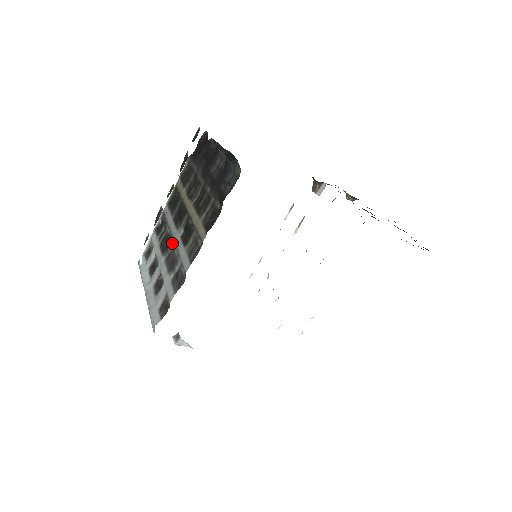
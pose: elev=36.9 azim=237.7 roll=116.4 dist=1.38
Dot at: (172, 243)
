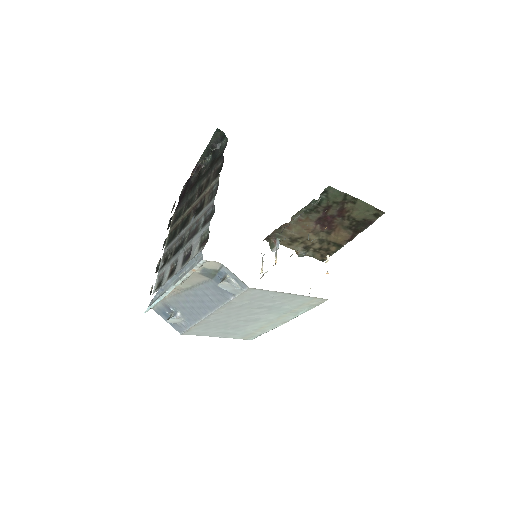
Dot at: (186, 236)
